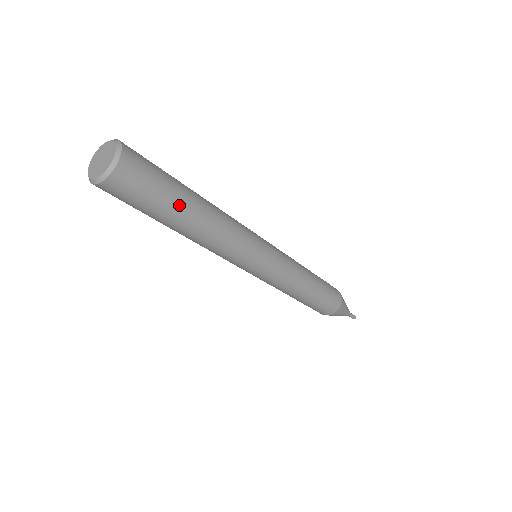
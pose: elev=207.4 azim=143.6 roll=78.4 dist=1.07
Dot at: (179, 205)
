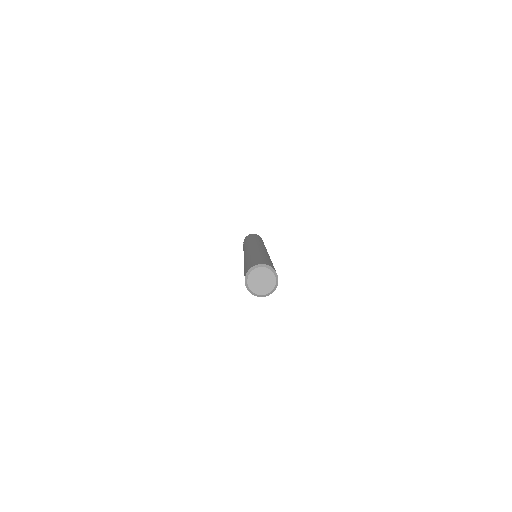
Dot at: occluded
